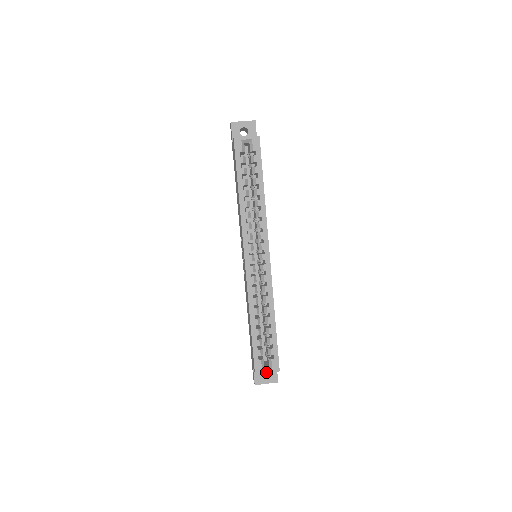
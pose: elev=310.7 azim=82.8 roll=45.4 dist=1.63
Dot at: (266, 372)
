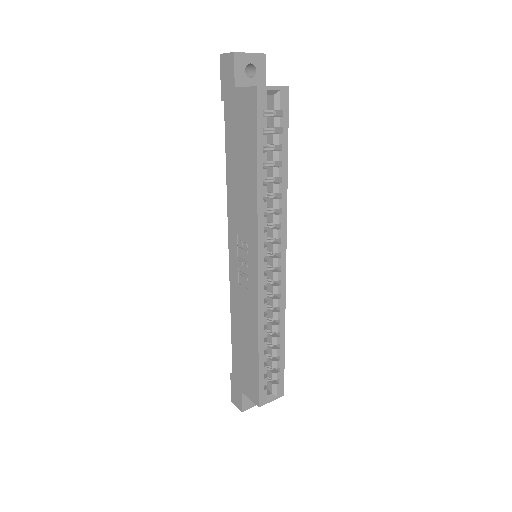
Dot at: (270, 401)
